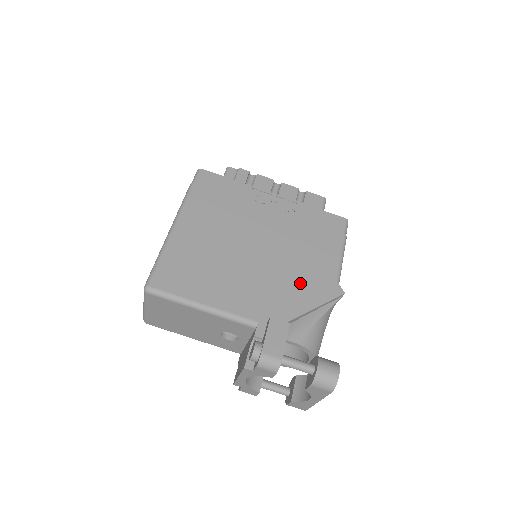
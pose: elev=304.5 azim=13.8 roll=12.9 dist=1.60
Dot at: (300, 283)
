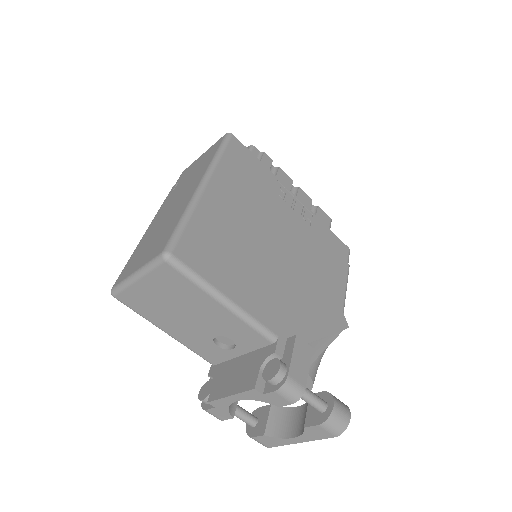
Dot at: (315, 303)
